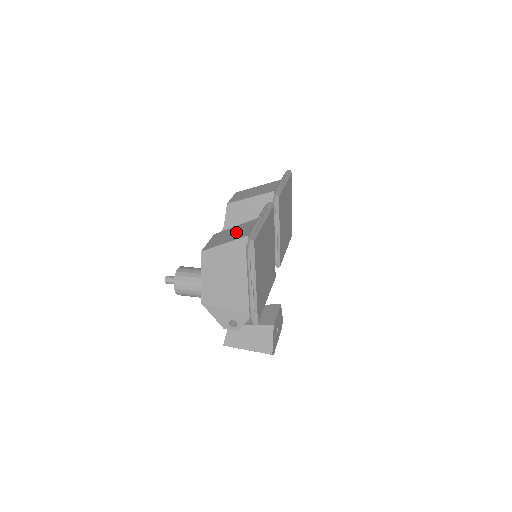
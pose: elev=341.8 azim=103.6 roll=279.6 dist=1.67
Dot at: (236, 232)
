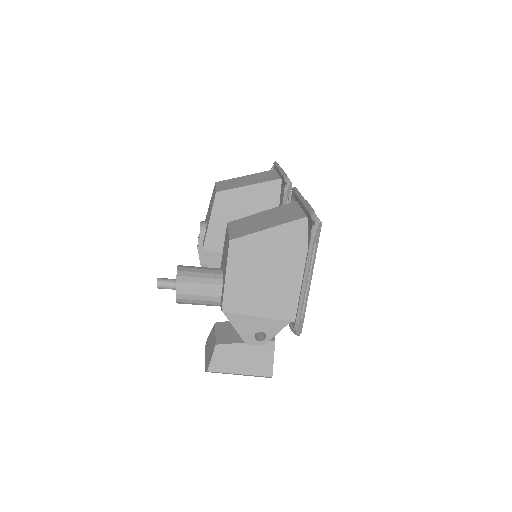
Dot at: (270, 218)
